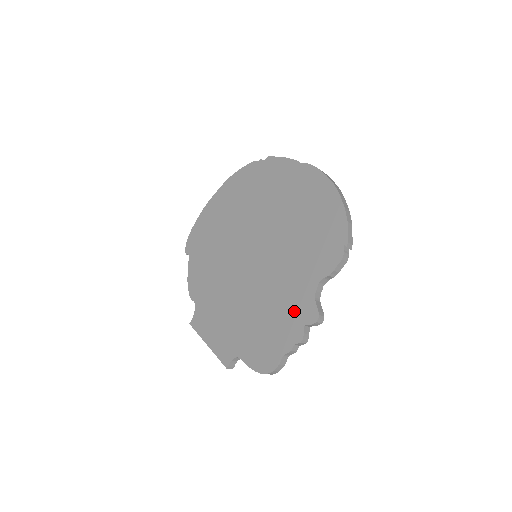
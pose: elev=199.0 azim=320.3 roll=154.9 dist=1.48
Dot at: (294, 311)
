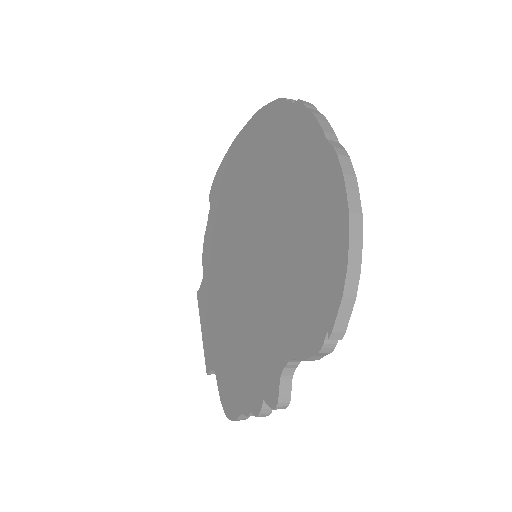
Dot at: (261, 372)
